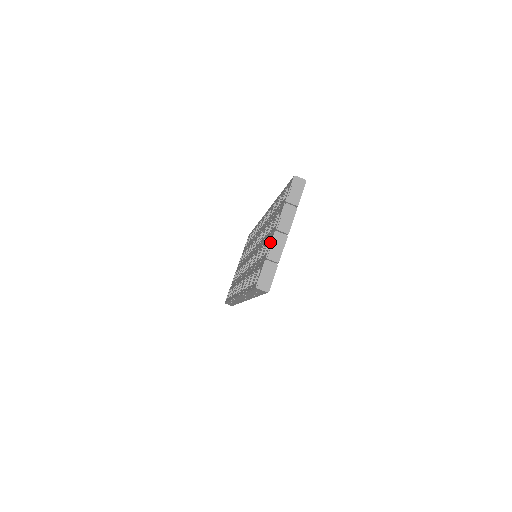
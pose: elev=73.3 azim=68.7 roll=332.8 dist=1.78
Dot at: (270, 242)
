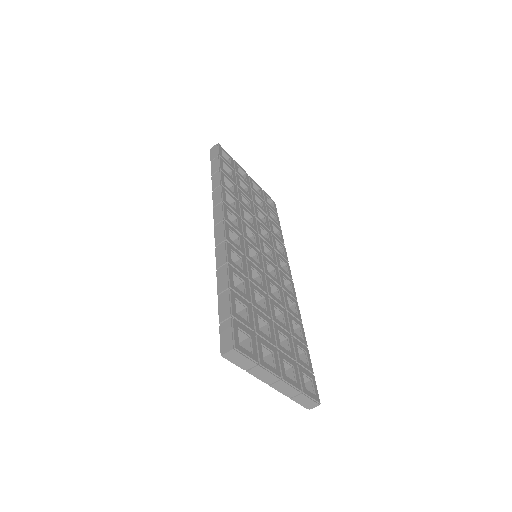
Dot at: (276, 388)
